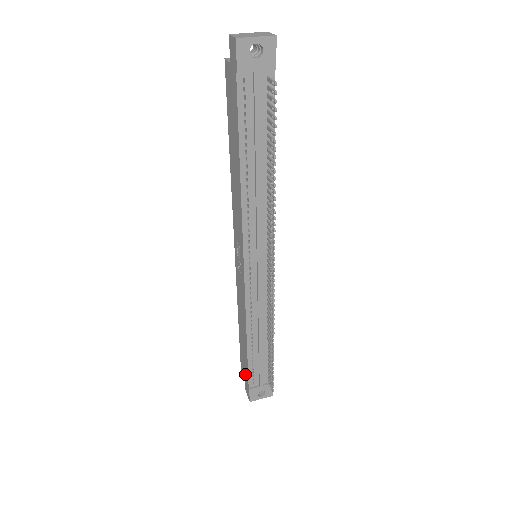
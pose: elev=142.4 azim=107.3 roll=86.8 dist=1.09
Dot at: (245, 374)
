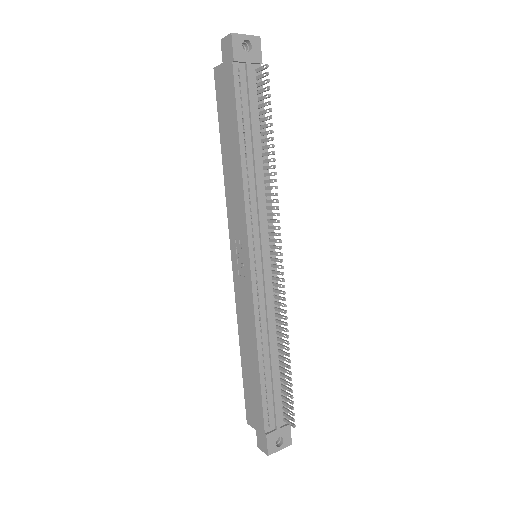
Dot at: (257, 419)
